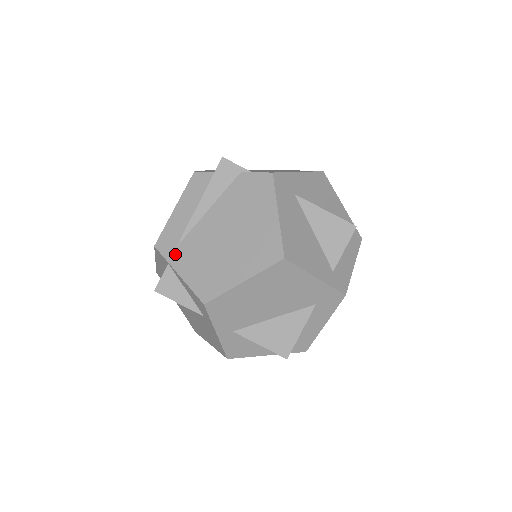
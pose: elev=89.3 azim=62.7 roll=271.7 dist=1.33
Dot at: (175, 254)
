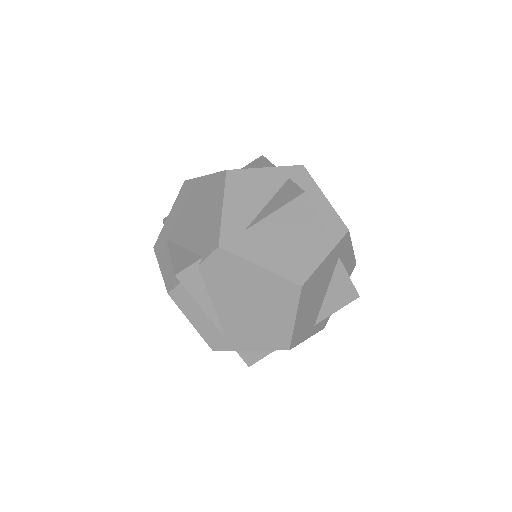
Dot at: (232, 344)
